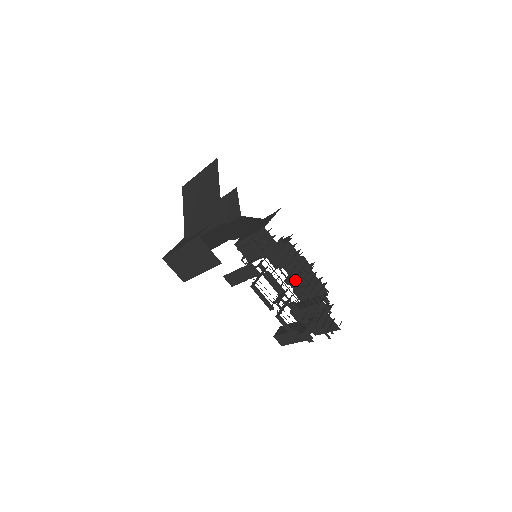
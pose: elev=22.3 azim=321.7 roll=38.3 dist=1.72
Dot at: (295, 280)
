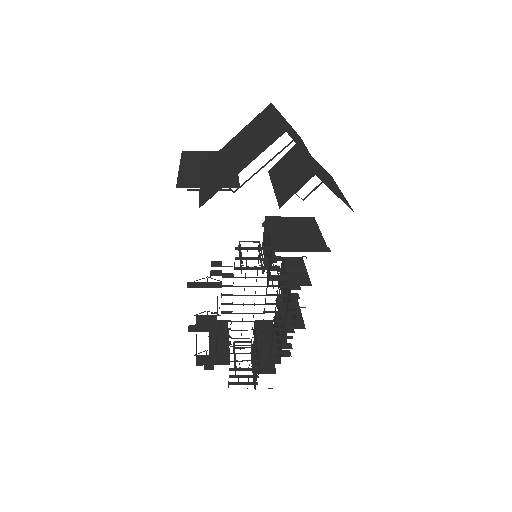
Dot at: occluded
